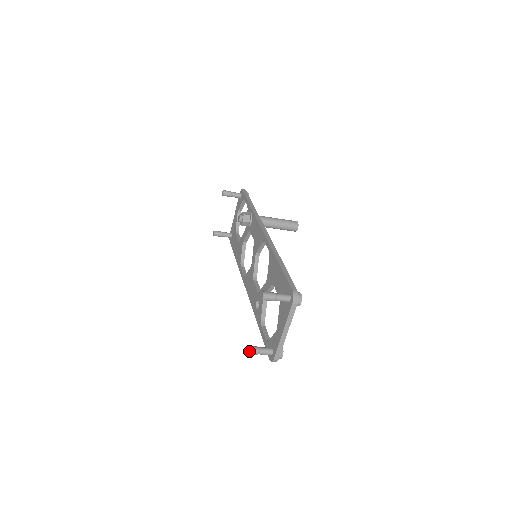
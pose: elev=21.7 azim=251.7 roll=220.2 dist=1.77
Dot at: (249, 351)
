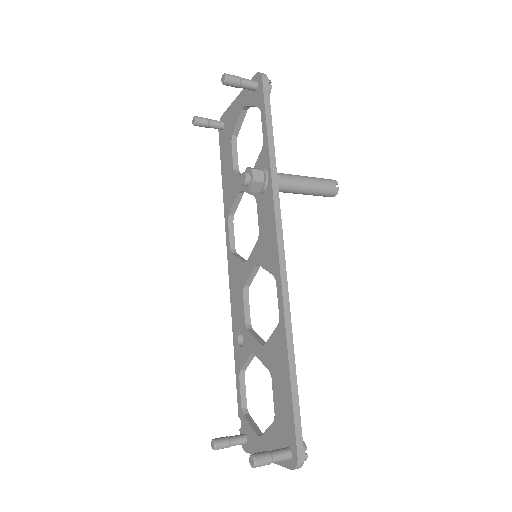
Dot at: occluded
